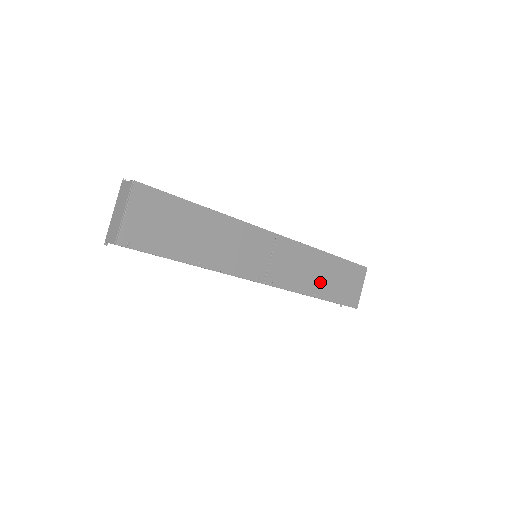
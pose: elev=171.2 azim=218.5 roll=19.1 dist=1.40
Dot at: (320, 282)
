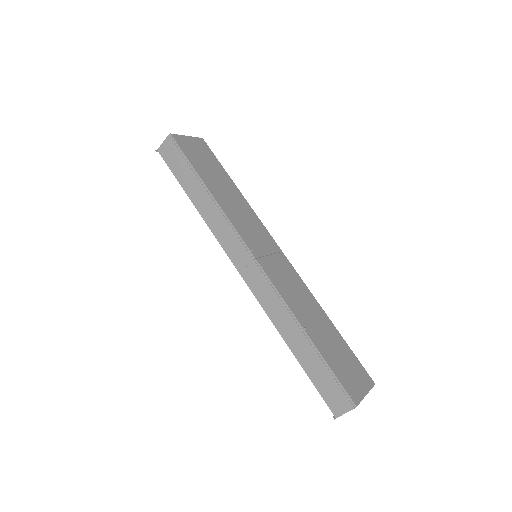
Dot at: (313, 326)
